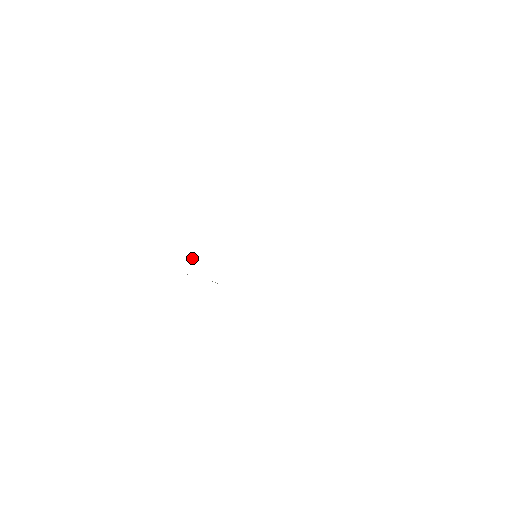
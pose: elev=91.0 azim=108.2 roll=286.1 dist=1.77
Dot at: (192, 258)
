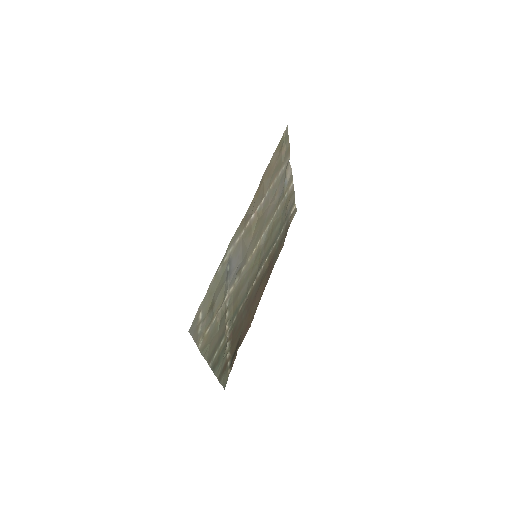
Dot at: (237, 349)
